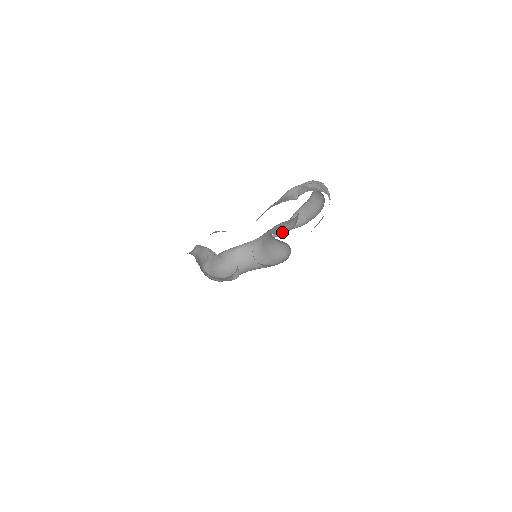
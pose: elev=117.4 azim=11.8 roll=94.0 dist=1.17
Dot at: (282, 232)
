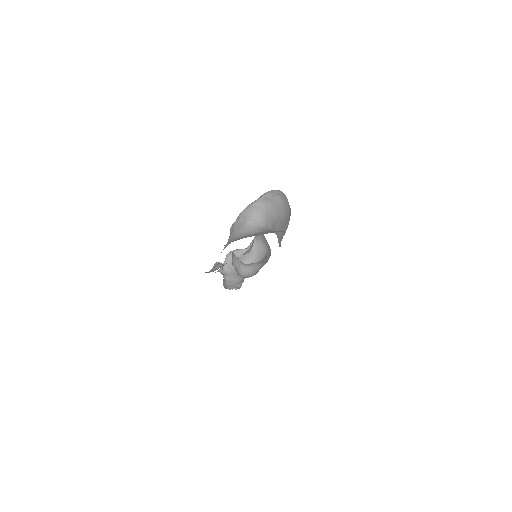
Dot at: occluded
